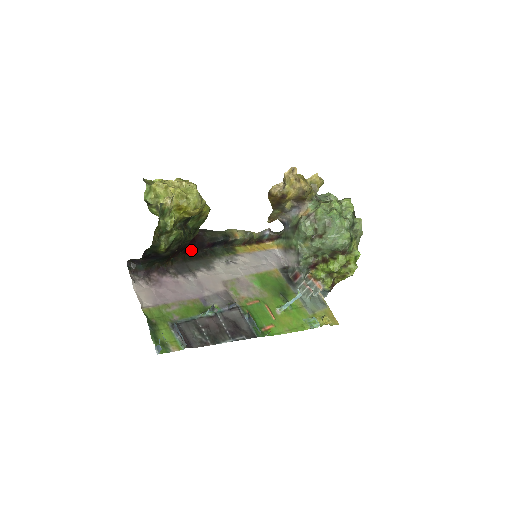
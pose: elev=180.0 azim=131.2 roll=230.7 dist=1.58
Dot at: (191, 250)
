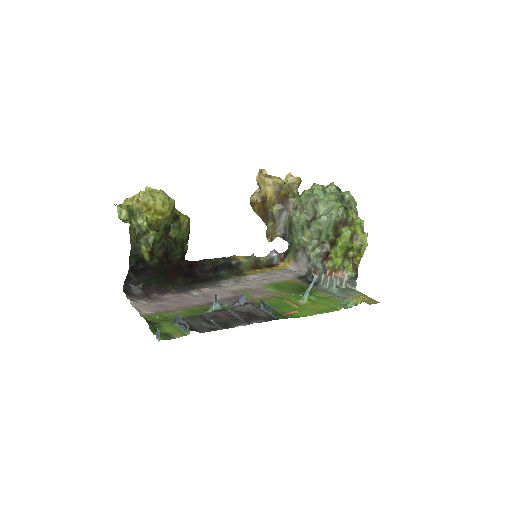
Dot at: (193, 277)
